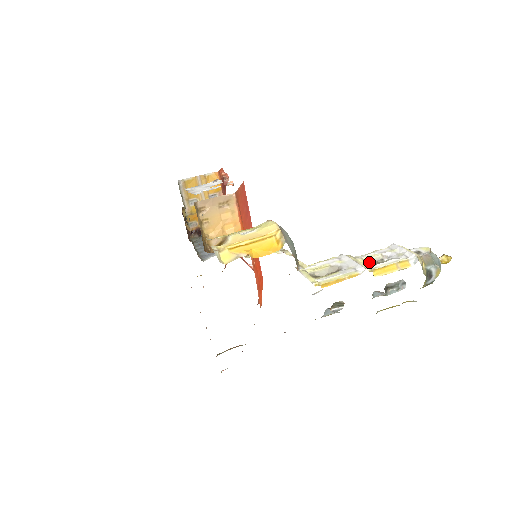
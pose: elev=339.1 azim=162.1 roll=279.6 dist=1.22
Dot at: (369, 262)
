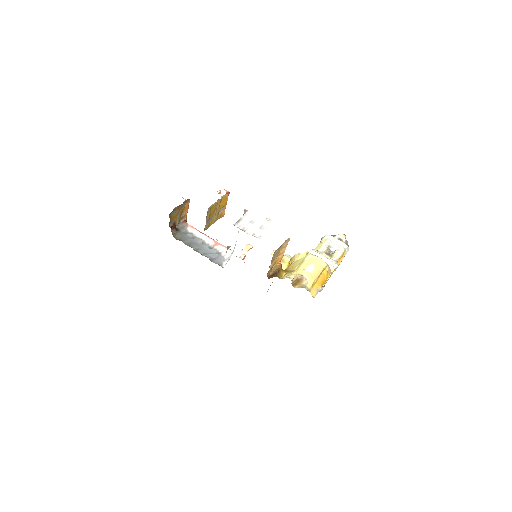
Dot at: (327, 254)
